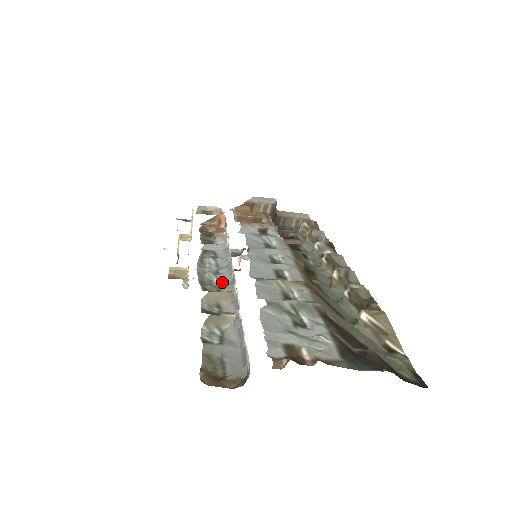
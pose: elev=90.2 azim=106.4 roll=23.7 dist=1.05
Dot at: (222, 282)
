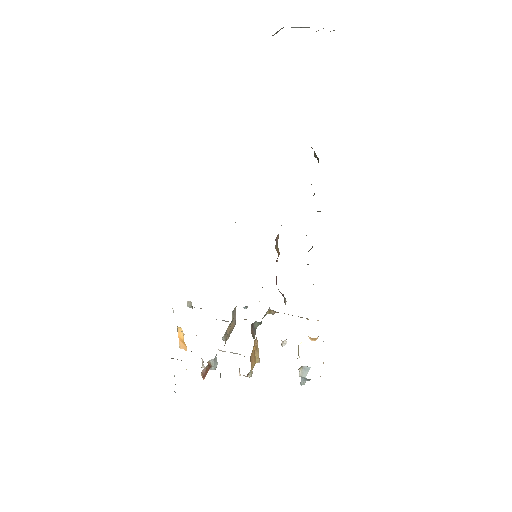
Dot at: occluded
